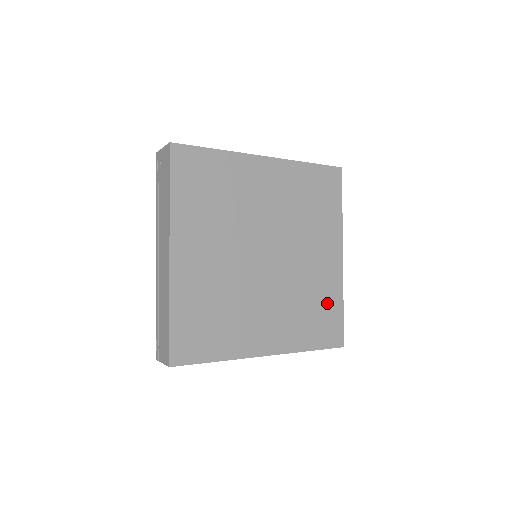
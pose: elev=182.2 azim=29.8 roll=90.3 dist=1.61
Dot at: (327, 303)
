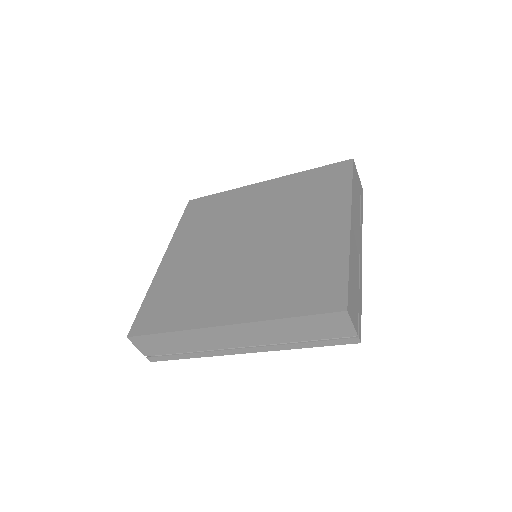
Dot at: (321, 267)
